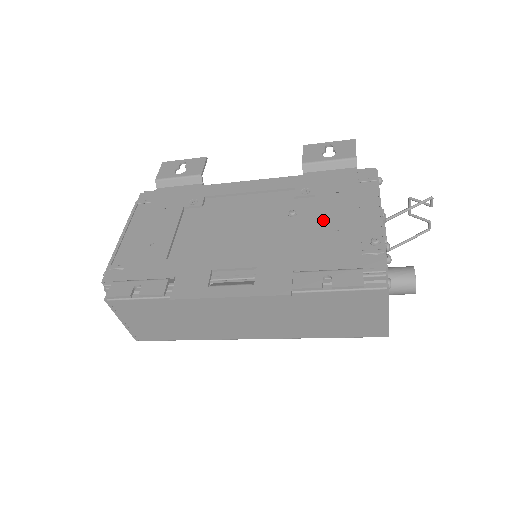
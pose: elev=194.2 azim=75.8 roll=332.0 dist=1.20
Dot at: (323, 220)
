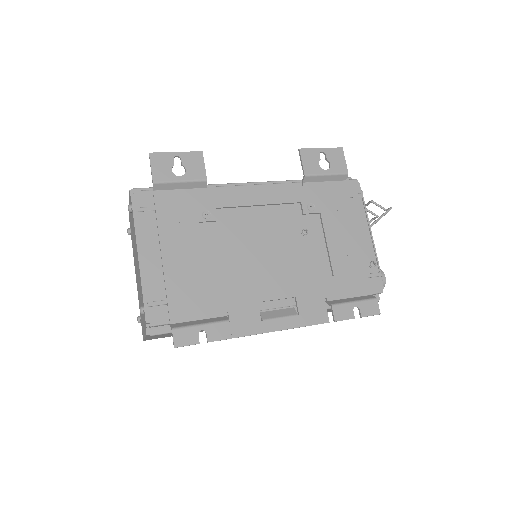
Dot at: (334, 244)
